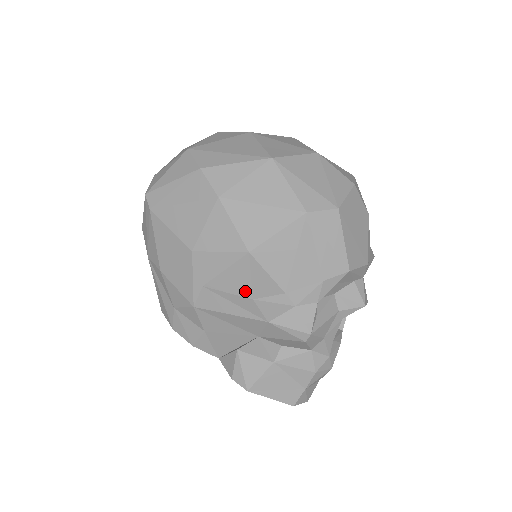
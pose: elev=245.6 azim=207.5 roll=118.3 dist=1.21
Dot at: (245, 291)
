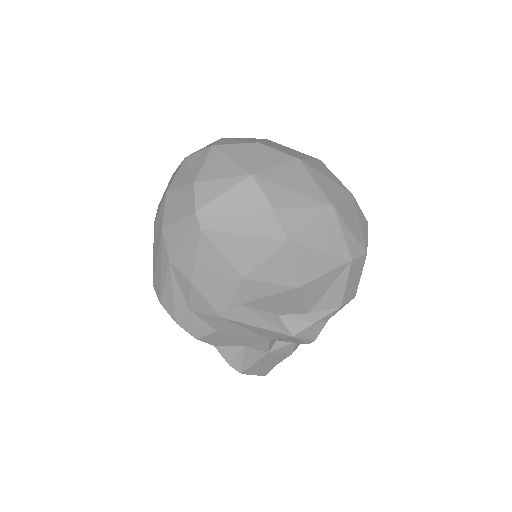
Dot at: (276, 310)
